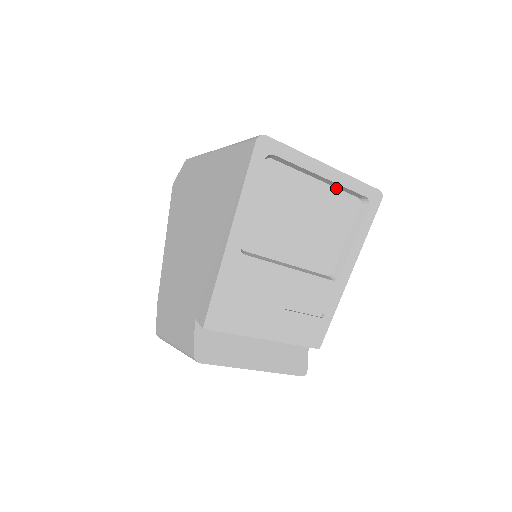
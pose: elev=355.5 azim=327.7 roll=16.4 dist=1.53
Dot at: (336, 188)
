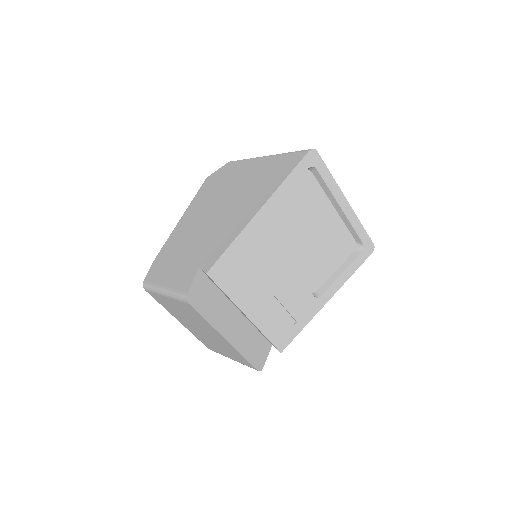
Dot at: (344, 224)
